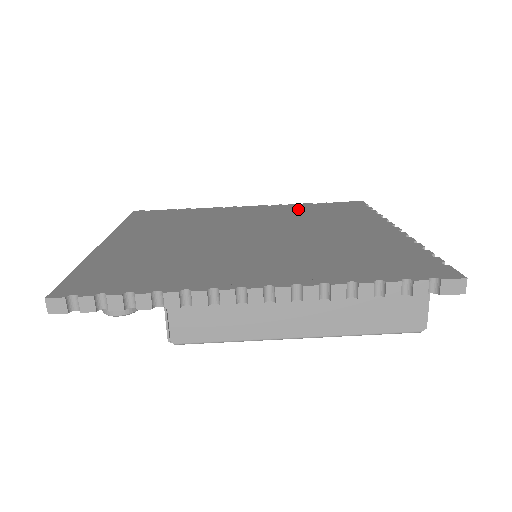
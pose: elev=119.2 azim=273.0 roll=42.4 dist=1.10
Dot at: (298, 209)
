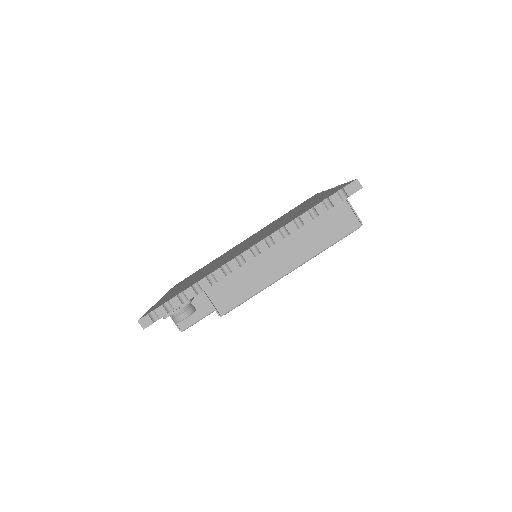
Dot at: occluded
